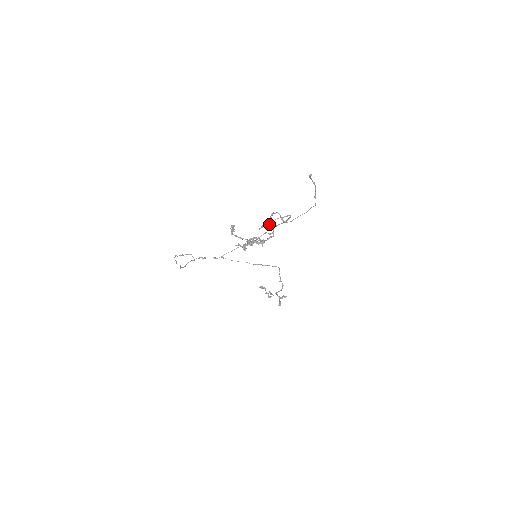
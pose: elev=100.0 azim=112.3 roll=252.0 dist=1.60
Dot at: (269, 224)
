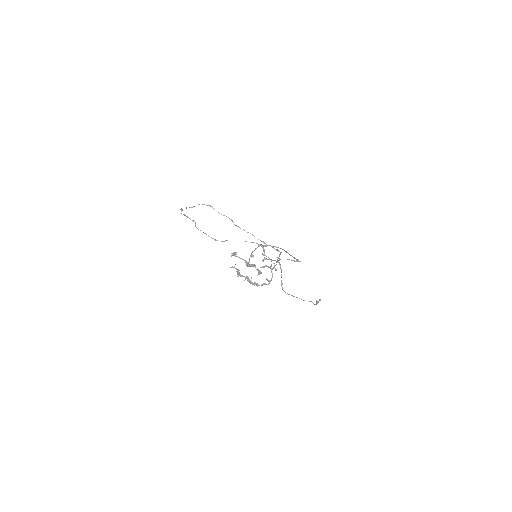
Dot at: (271, 269)
